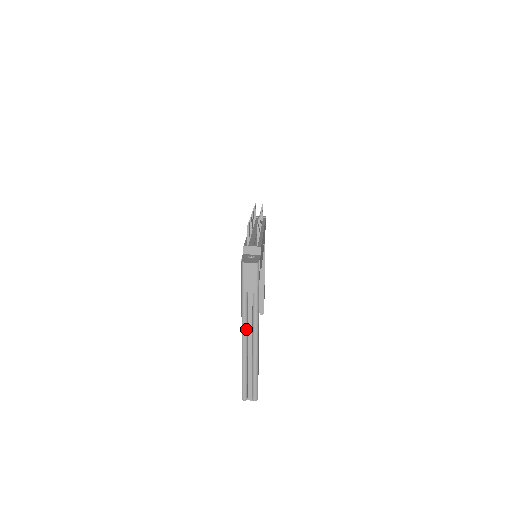
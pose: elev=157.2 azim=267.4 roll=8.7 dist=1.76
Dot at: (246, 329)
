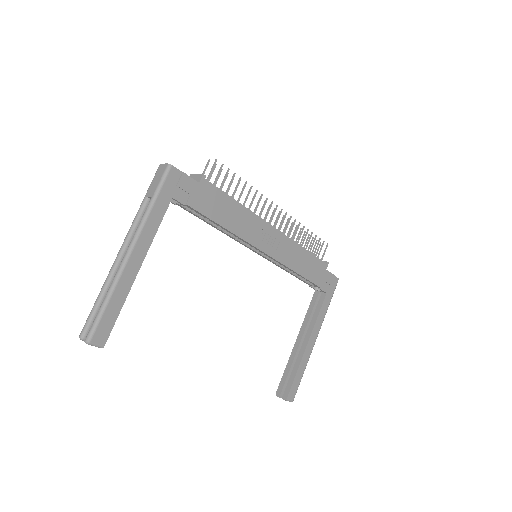
Dot at: (126, 241)
